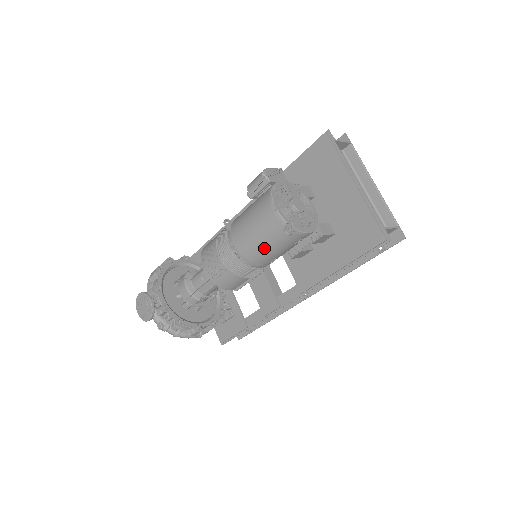
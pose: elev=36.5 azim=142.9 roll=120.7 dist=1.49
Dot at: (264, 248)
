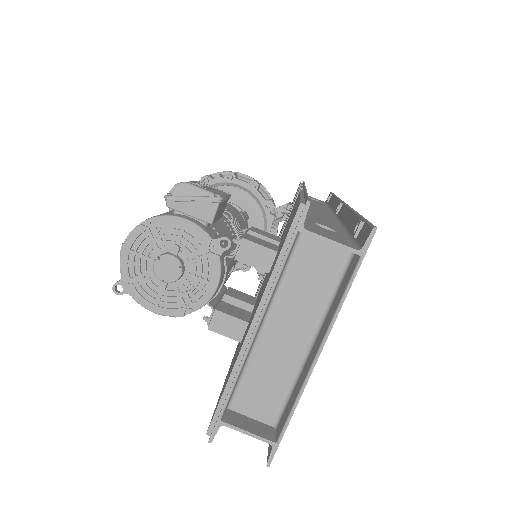
Dot at: occluded
